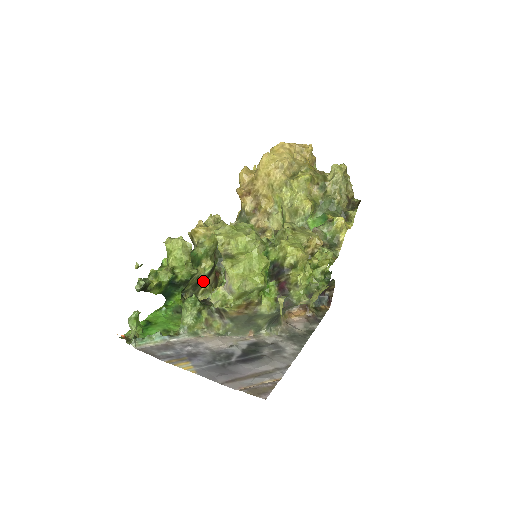
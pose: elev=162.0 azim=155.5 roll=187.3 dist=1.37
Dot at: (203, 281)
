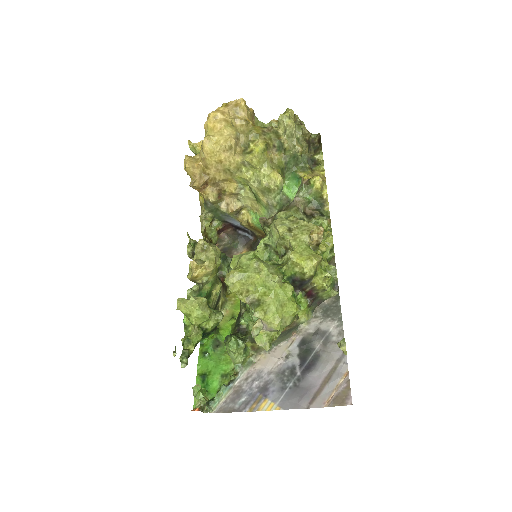
Dot at: (218, 300)
